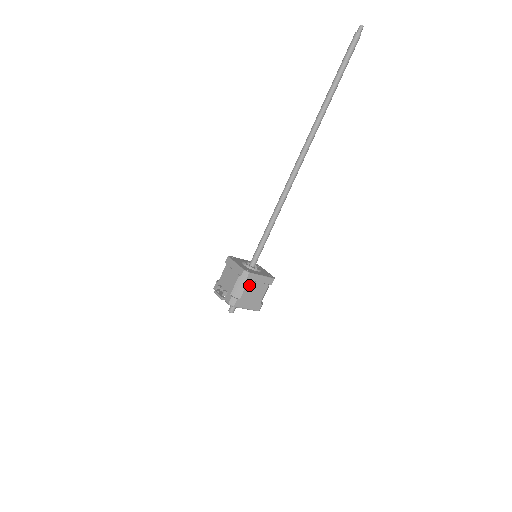
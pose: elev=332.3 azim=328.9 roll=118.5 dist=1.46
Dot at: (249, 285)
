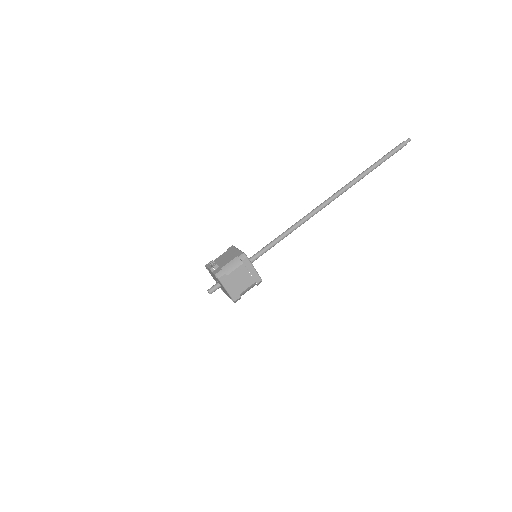
Dot at: (241, 268)
